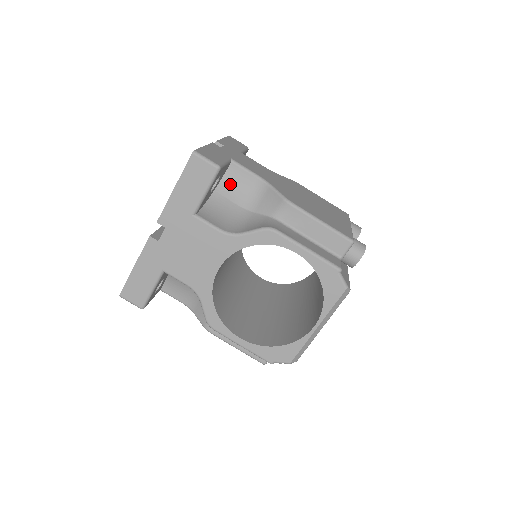
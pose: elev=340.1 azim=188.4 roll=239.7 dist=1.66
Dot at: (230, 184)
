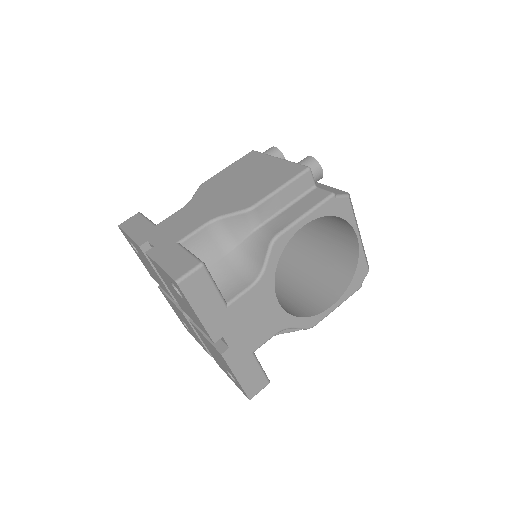
Dot at: (200, 255)
